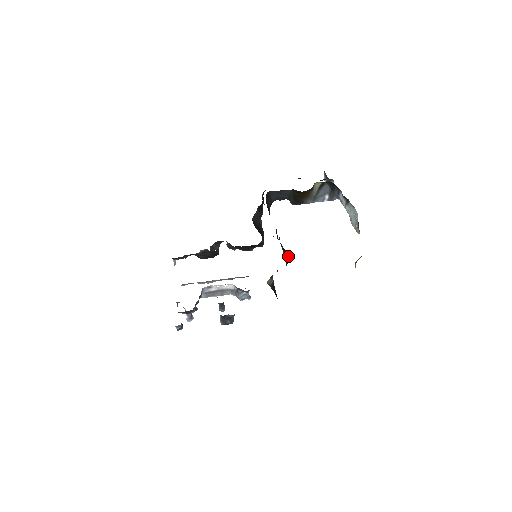
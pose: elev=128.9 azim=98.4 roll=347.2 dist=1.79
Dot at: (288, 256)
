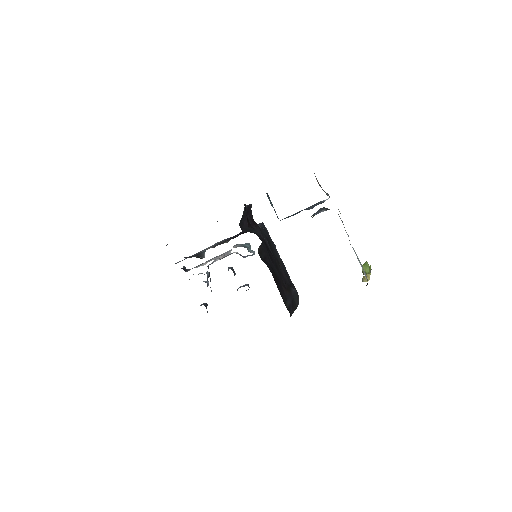
Dot at: (298, 296)
